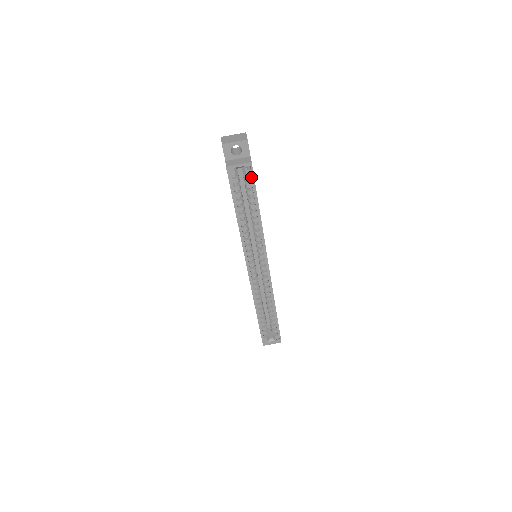
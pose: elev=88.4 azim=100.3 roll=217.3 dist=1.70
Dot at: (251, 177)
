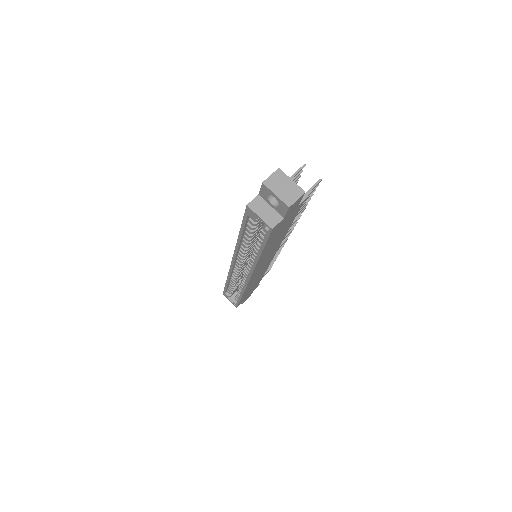
Dot at: (266, 234)
